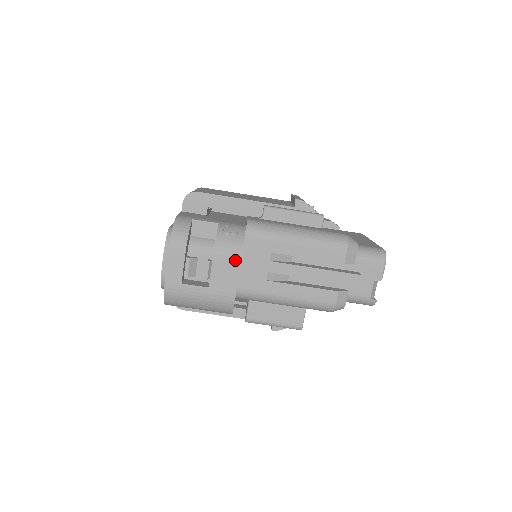
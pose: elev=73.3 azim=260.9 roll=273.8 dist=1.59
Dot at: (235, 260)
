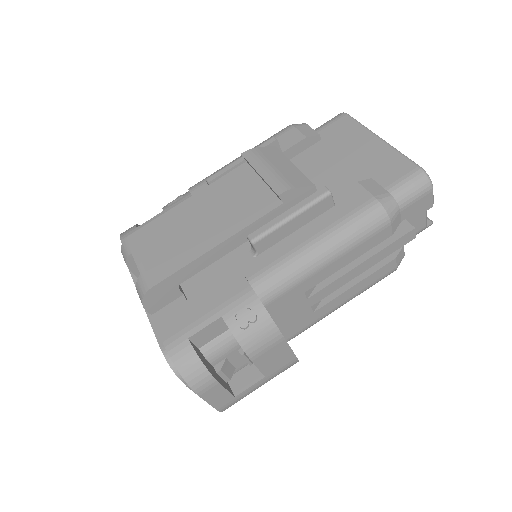
Dot at: (277, 343)
